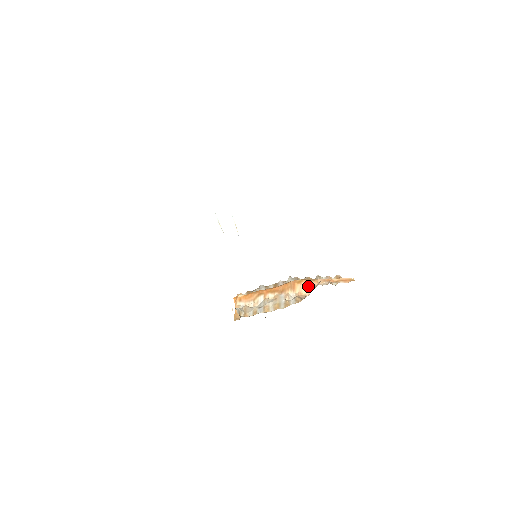
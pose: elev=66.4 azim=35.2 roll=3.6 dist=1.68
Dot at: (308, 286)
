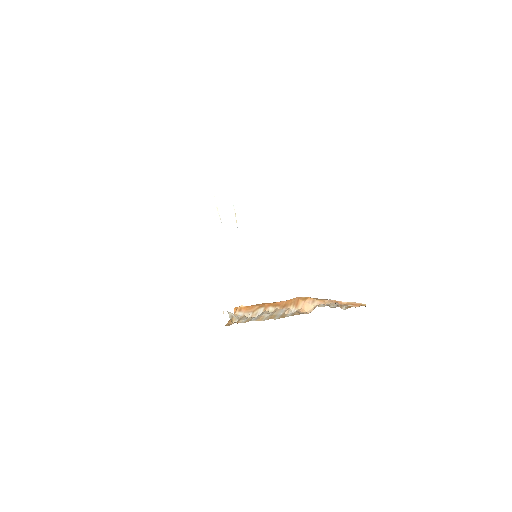
Dot at: (312, 304)
